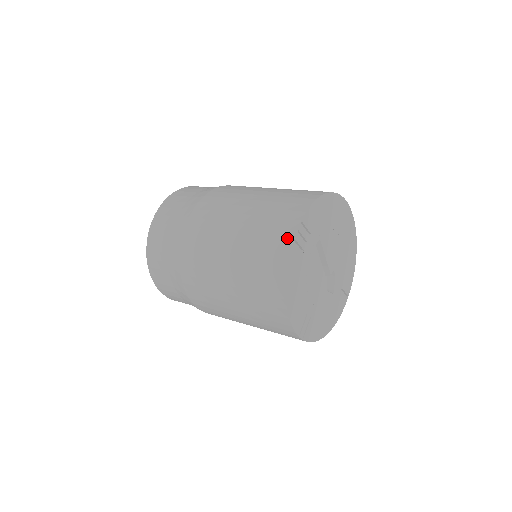
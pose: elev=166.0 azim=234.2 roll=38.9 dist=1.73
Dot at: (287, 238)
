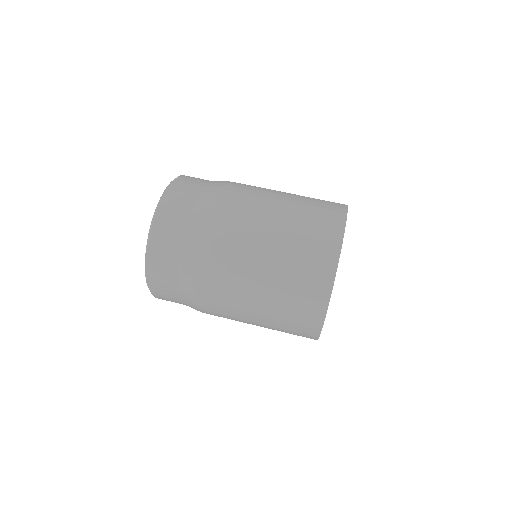
Dot at: (317, 321)
